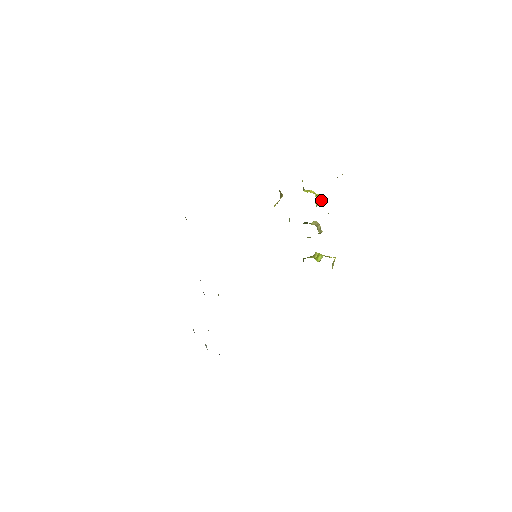
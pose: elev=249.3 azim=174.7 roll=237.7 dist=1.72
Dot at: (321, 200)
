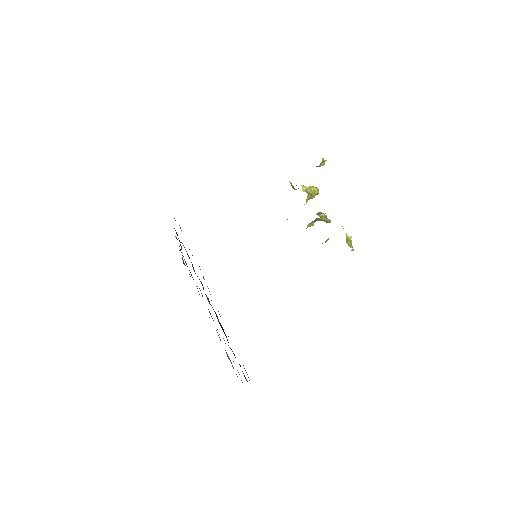
Dot at: (313, 190)
